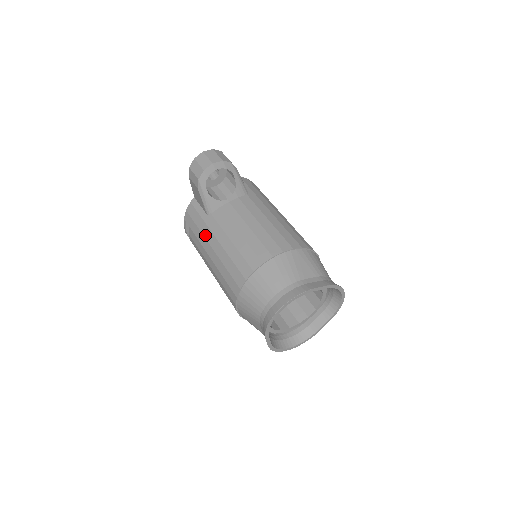
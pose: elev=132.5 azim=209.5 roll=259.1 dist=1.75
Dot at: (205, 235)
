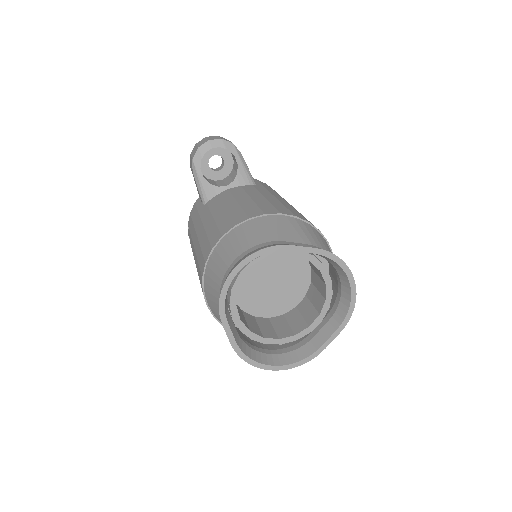
Dot at: (195, 226)
